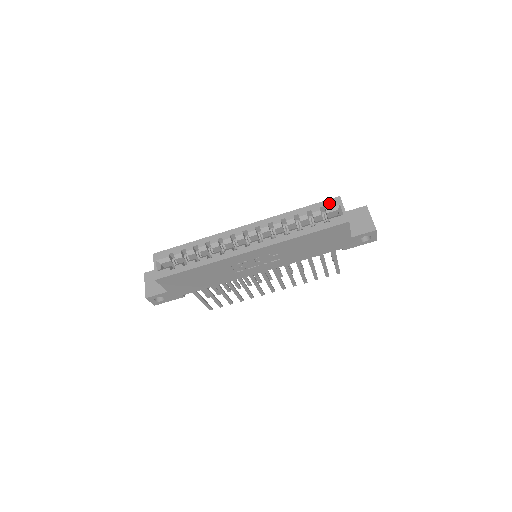
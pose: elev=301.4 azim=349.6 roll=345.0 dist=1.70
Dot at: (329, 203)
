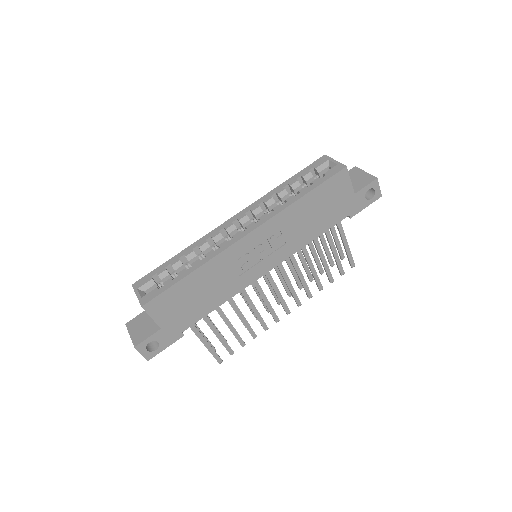
Dot at: (317, 163)
